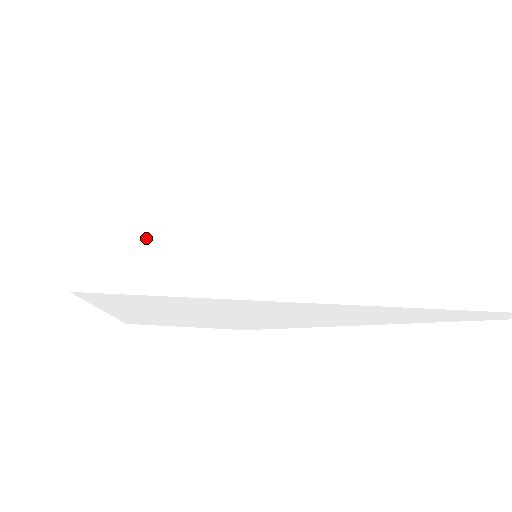
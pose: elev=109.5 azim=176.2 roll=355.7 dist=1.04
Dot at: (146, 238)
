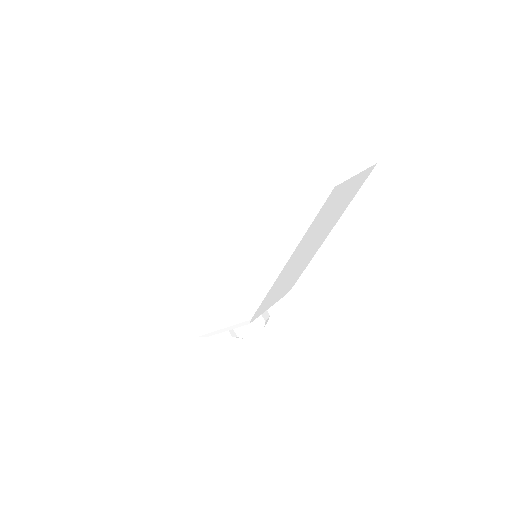
Dot at: occluded
